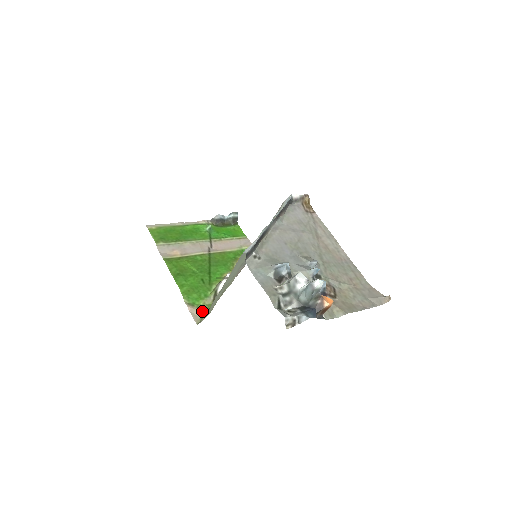
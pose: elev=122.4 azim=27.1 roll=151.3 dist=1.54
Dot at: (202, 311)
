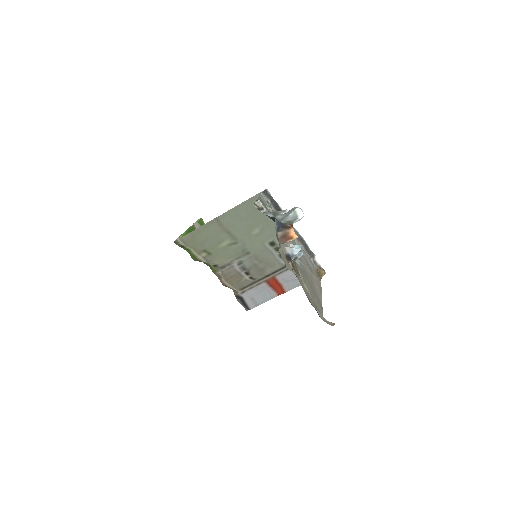
Dot at: (184, 248)
